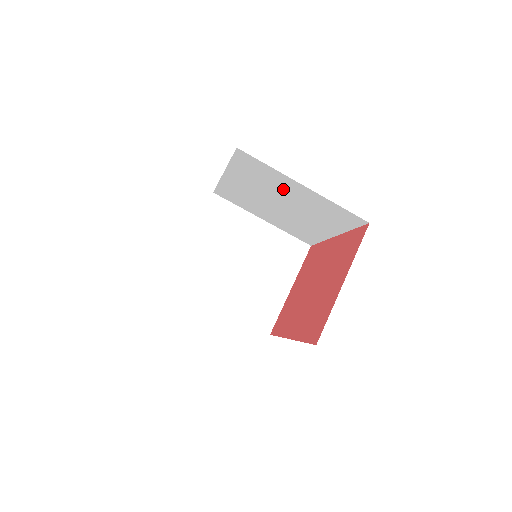
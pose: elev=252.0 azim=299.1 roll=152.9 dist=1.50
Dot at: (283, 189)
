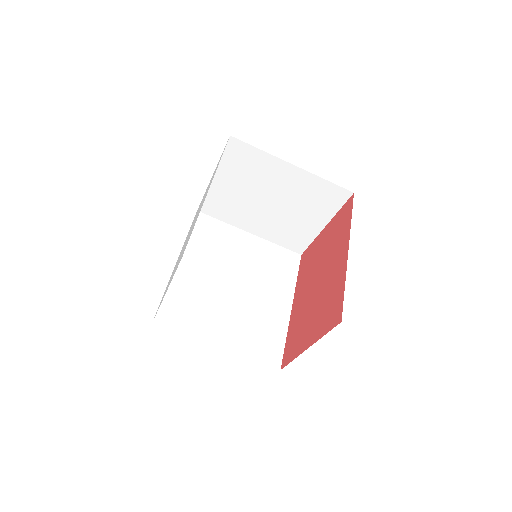
Dot at: occluded
